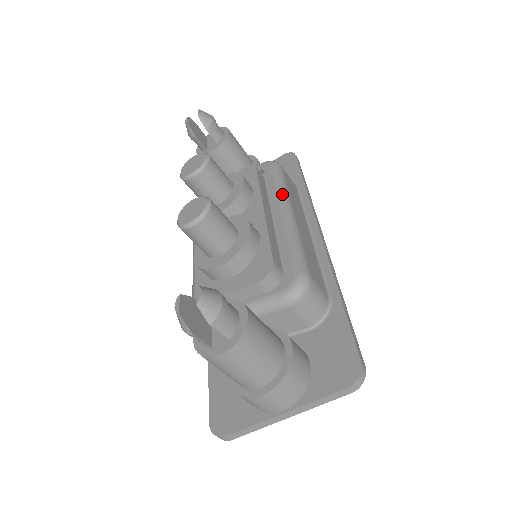
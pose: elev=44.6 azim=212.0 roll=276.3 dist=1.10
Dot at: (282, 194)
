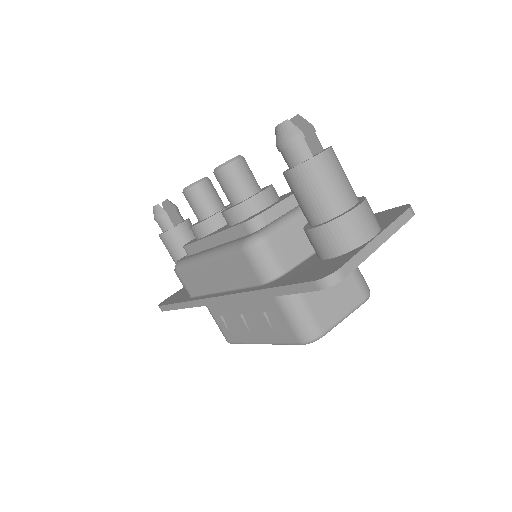
Dot at: occluded
